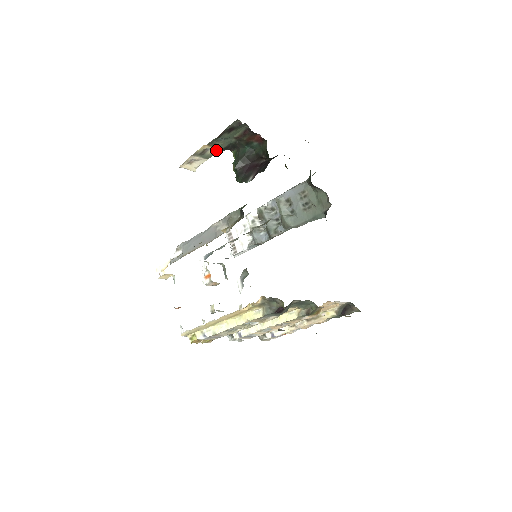
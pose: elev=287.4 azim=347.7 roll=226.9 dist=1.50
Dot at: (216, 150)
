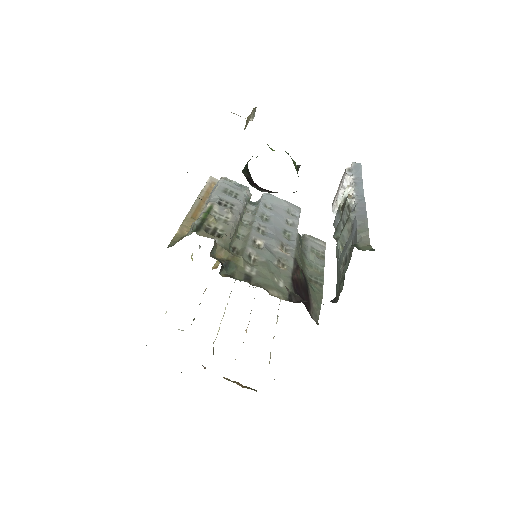
Dot at: occluded
